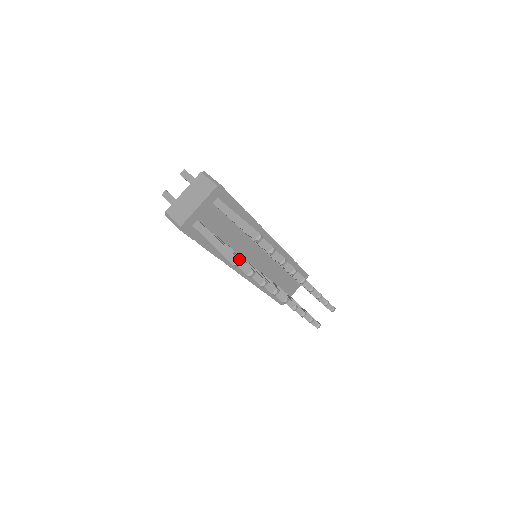
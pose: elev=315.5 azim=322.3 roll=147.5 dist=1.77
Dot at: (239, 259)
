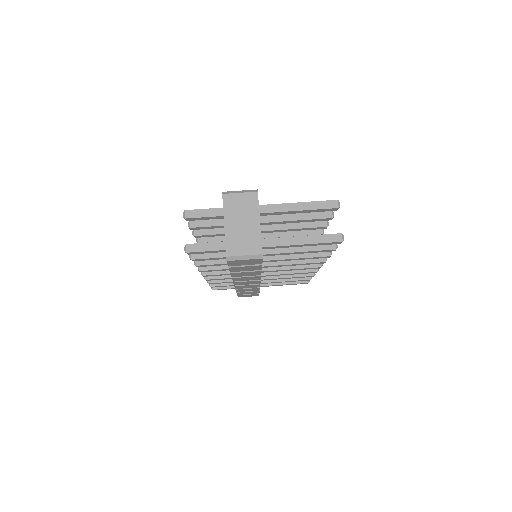
Dot at: (341, 234)
